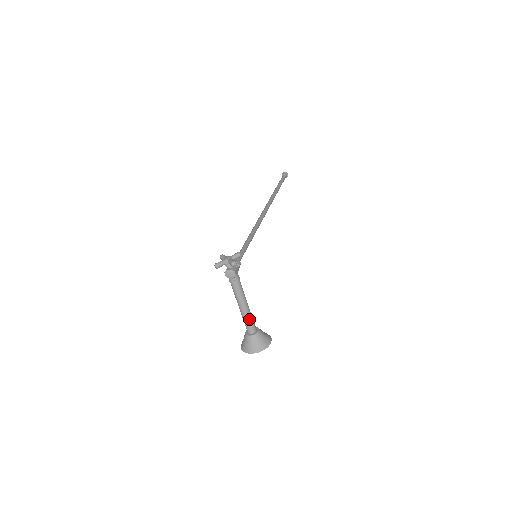
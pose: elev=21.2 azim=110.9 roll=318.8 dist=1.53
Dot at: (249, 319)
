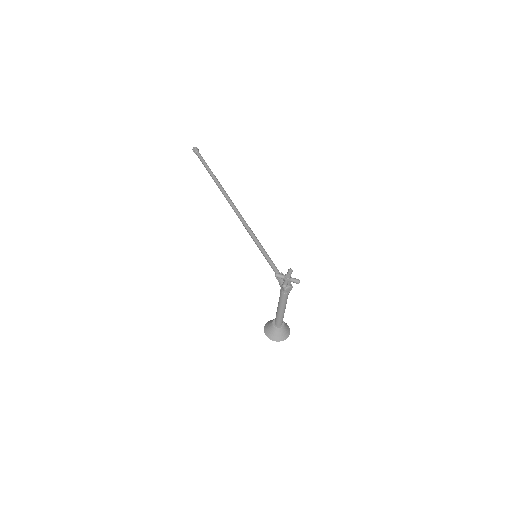
Dot at: occluded
